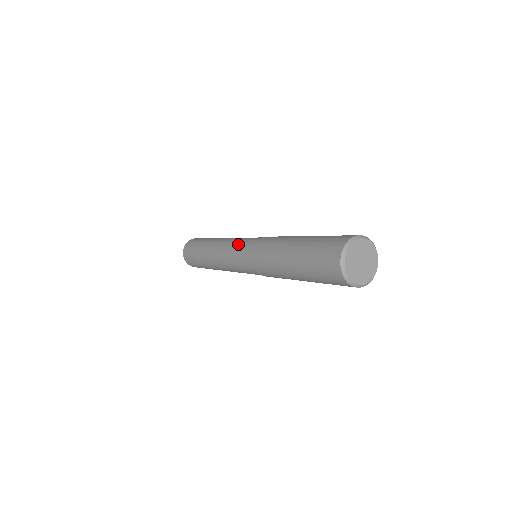
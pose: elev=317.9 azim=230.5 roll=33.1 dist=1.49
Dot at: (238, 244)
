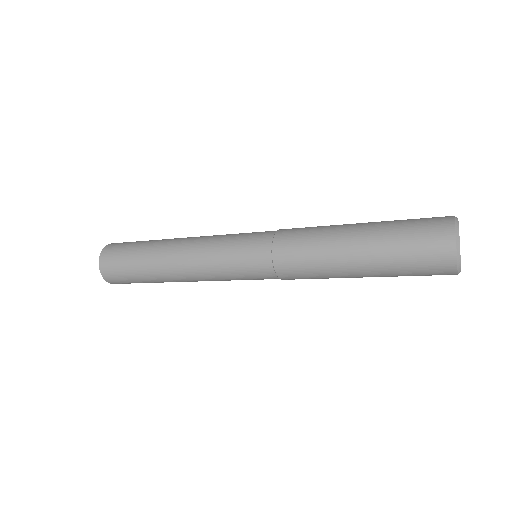
Dot at: (234, 266)
